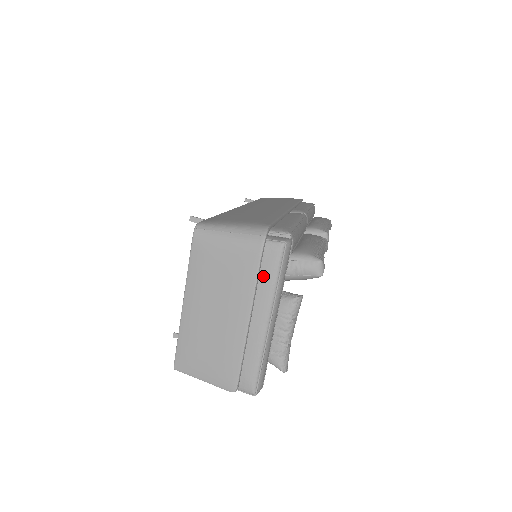
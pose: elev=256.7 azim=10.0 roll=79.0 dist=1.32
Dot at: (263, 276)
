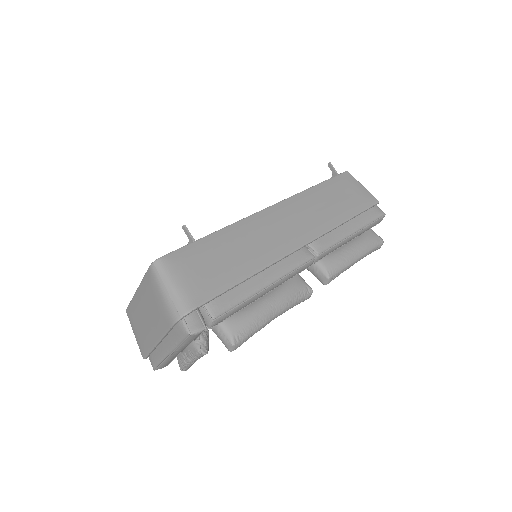
Dot at: (173, 333)
